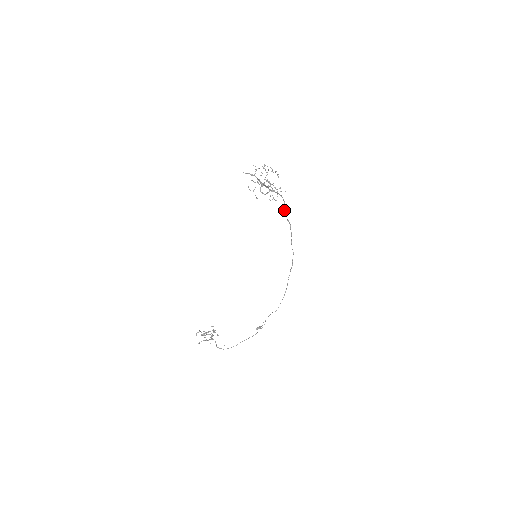
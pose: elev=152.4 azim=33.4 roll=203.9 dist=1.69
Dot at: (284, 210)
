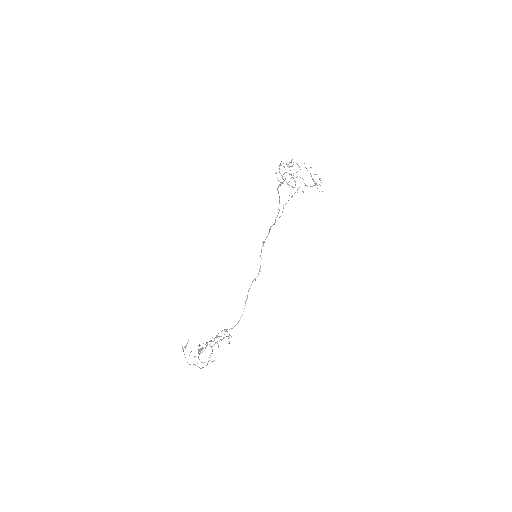
Dot at: occluded
